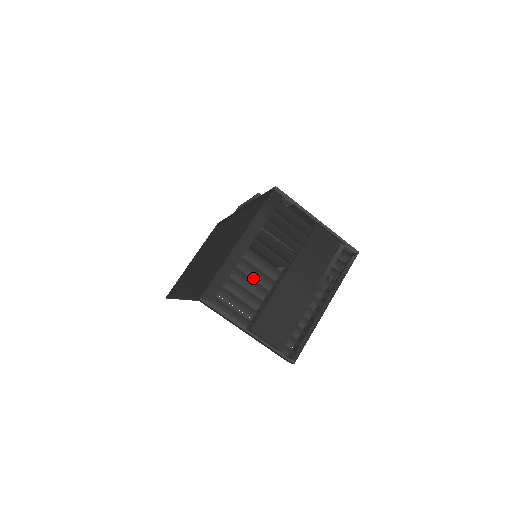
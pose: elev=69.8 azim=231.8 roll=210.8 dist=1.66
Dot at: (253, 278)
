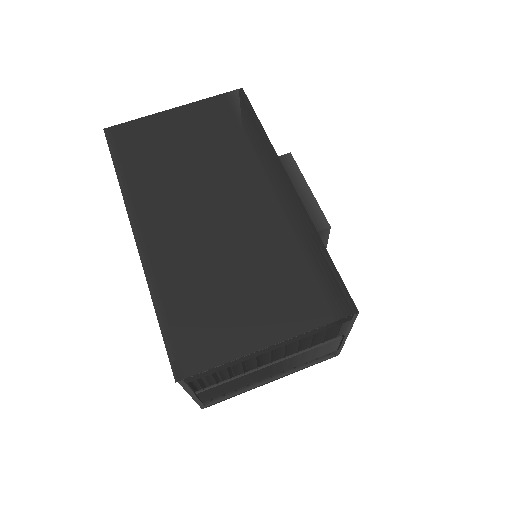
Dot at: (244, 364)
